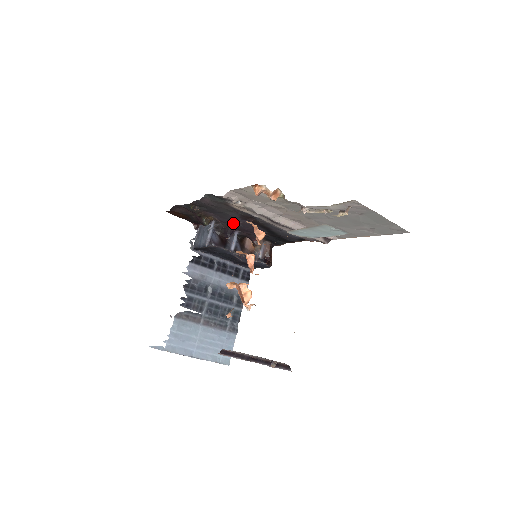
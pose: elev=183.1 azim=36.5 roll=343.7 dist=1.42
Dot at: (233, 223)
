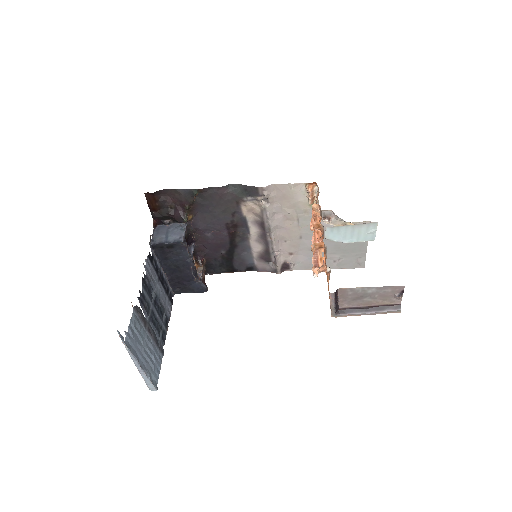
Dot at: (204, 231)
